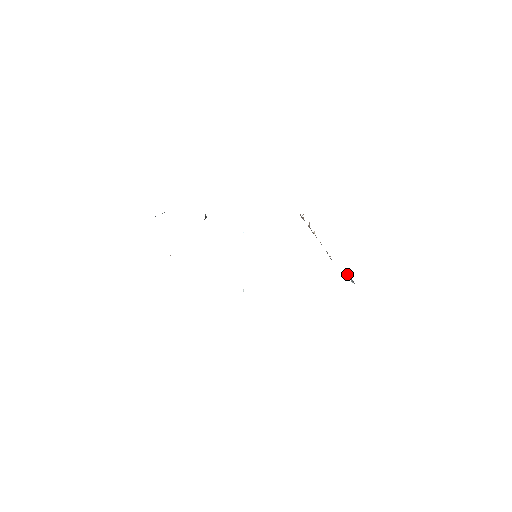
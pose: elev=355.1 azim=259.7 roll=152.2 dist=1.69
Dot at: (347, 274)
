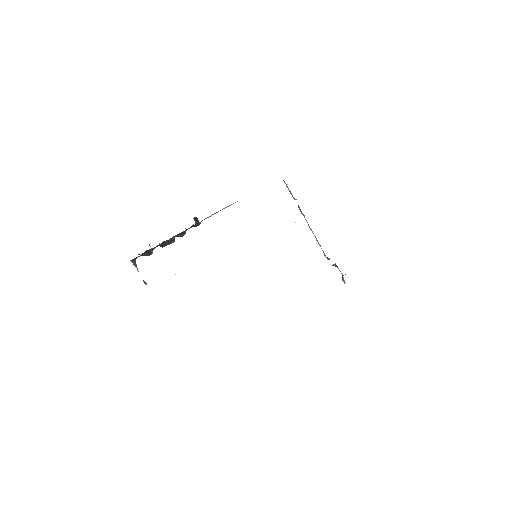
Dot at: (342, 279)
